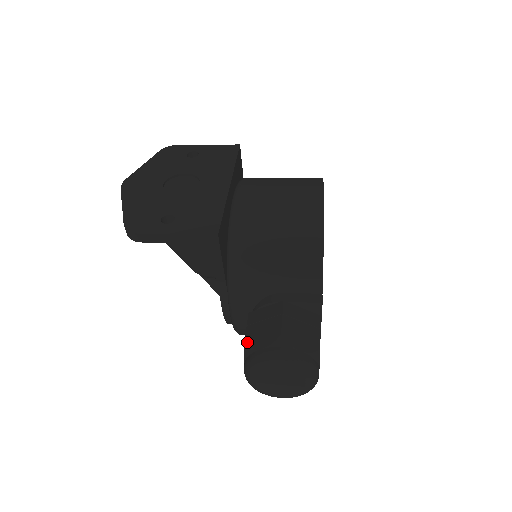
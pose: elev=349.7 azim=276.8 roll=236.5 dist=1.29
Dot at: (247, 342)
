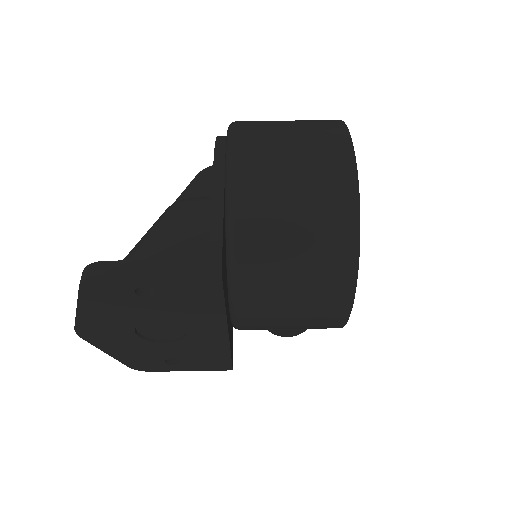
Dot at: occluded
